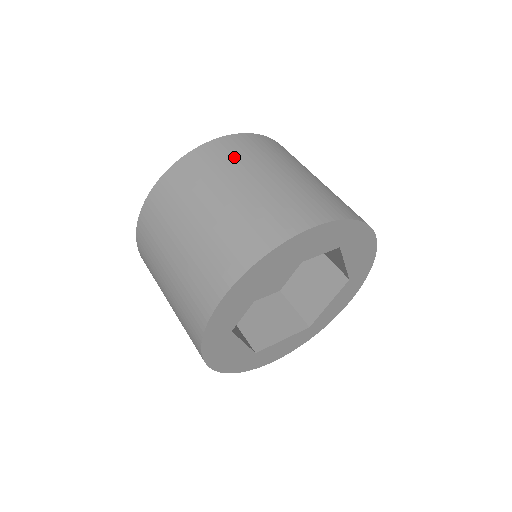
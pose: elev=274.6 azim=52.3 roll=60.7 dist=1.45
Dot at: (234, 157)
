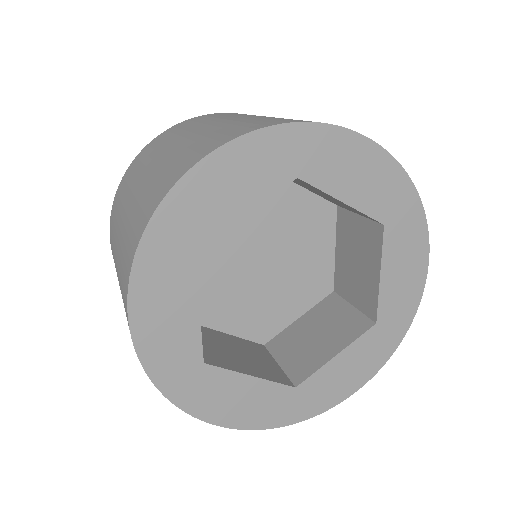
Dot at: (153, 150)
